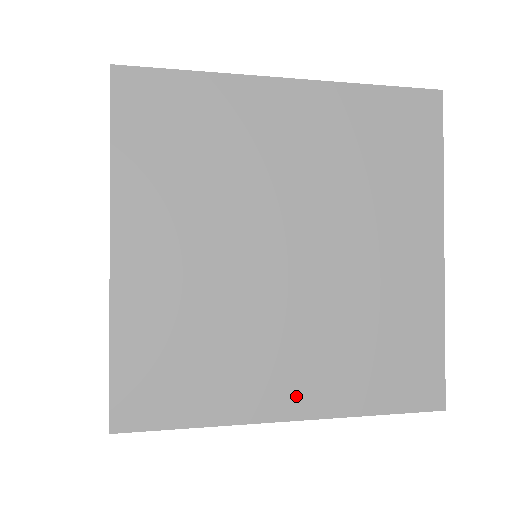
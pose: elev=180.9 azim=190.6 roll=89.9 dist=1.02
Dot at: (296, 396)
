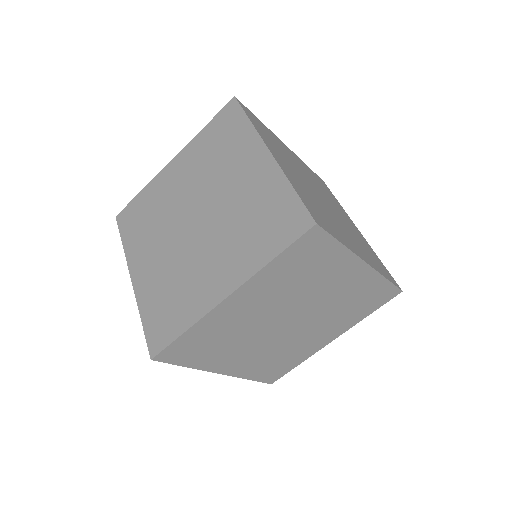
Dot at: (330, 336)
